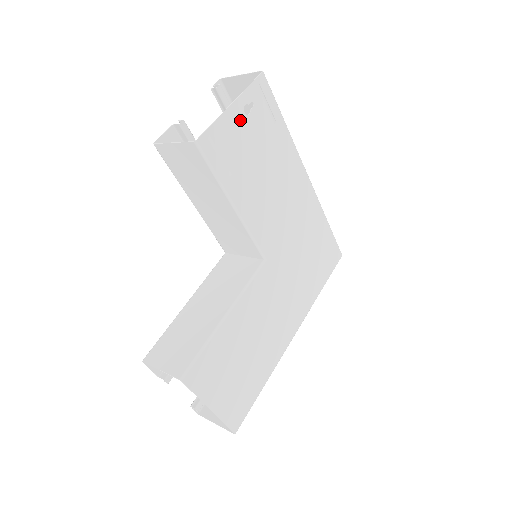
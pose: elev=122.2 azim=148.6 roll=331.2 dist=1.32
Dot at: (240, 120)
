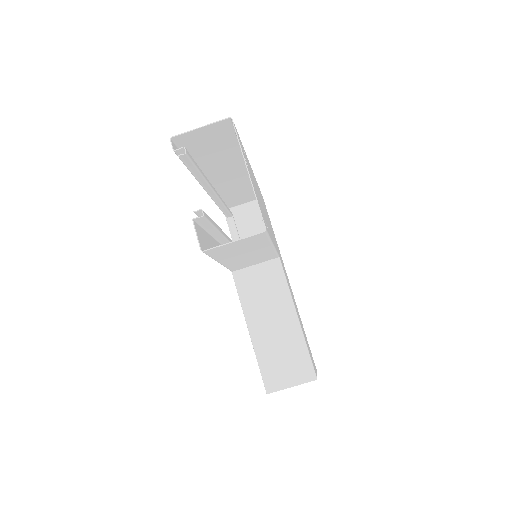
Dot at: (251, 178)
